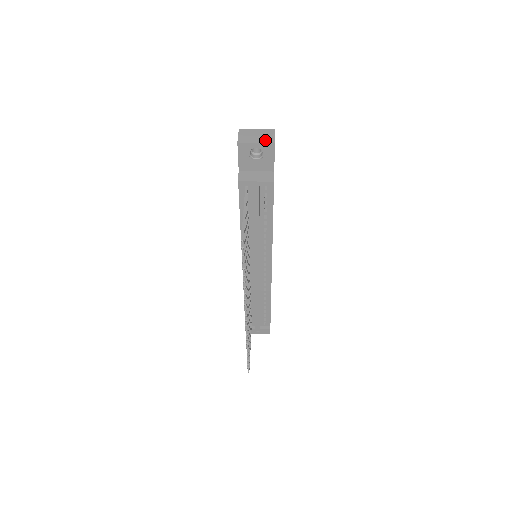
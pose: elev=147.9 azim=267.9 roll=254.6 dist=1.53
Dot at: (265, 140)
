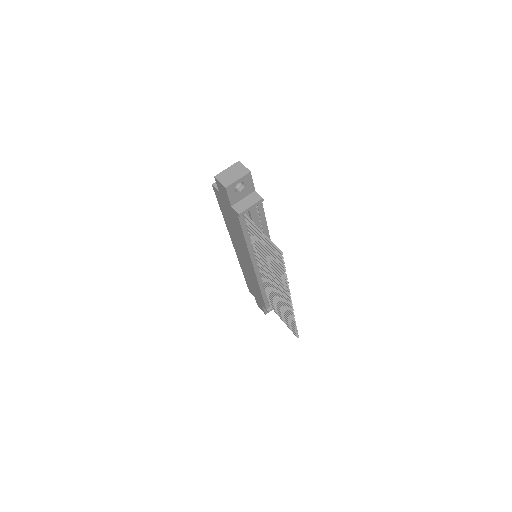
Dot at: (242, 174)
